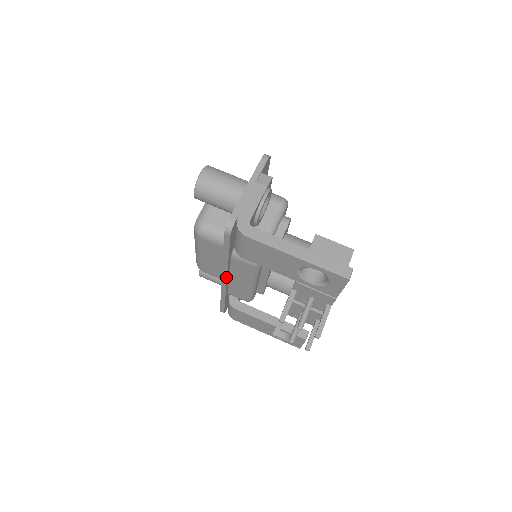
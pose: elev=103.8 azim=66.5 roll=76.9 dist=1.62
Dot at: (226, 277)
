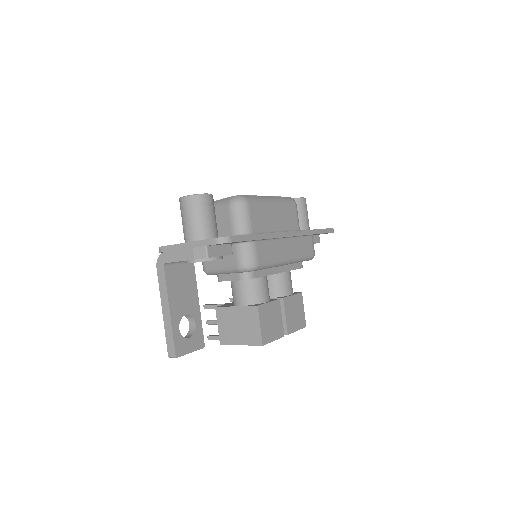
Dot at: occluded
